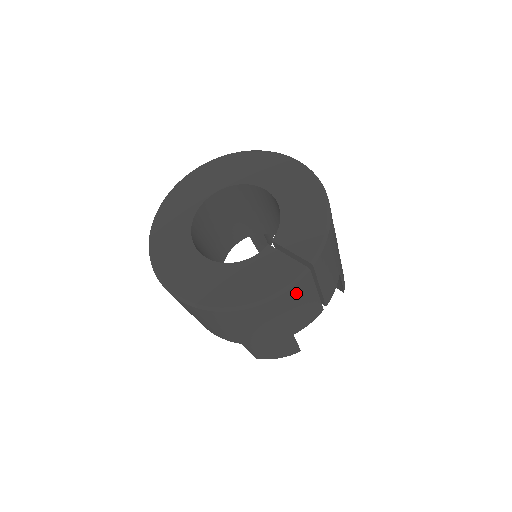
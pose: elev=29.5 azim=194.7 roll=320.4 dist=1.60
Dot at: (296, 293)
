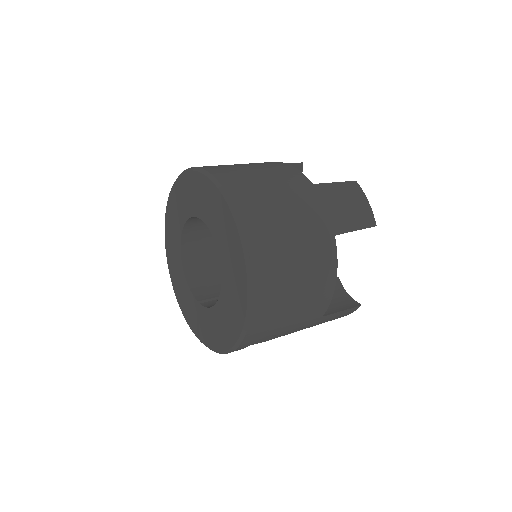
Dot at: occluded
